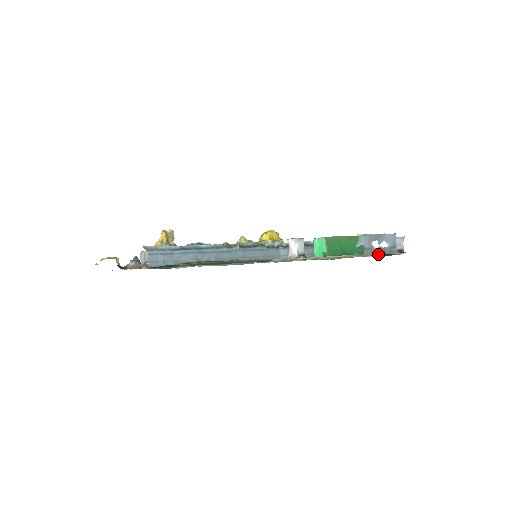
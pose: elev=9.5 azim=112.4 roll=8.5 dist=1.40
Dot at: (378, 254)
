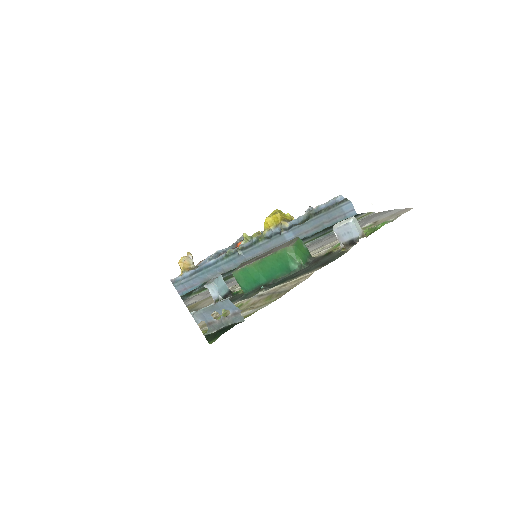
Dot at: (222, 327)
